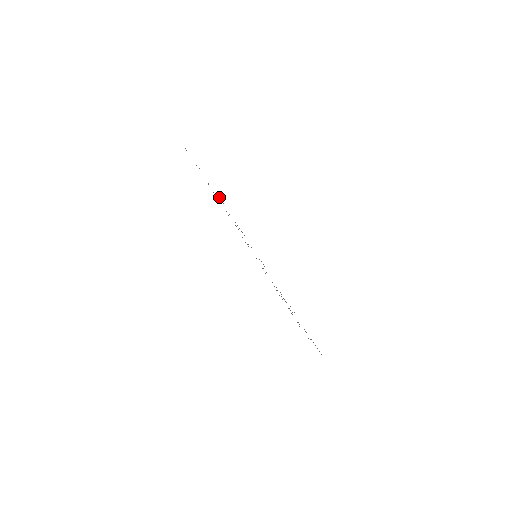
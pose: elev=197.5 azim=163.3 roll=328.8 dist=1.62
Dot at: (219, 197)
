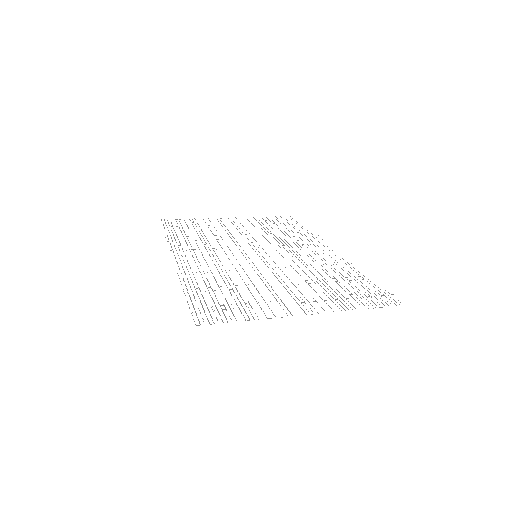
Dot at: occluded
